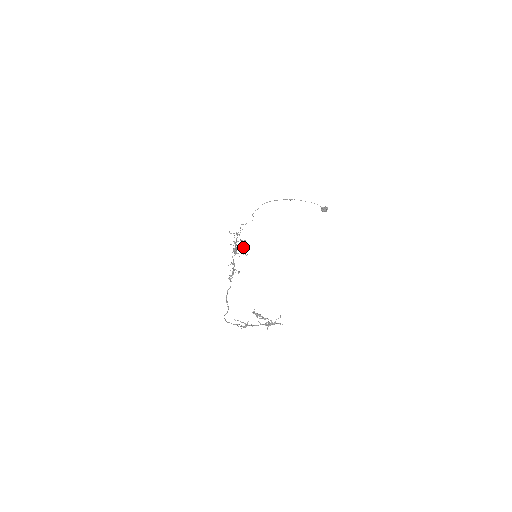
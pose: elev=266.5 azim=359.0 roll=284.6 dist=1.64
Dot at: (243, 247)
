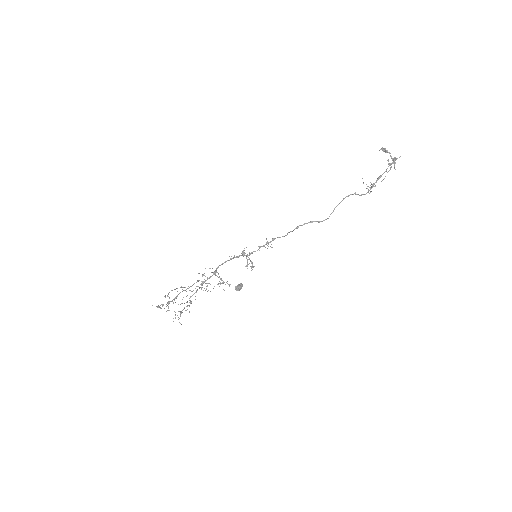
Dot at: occluded
